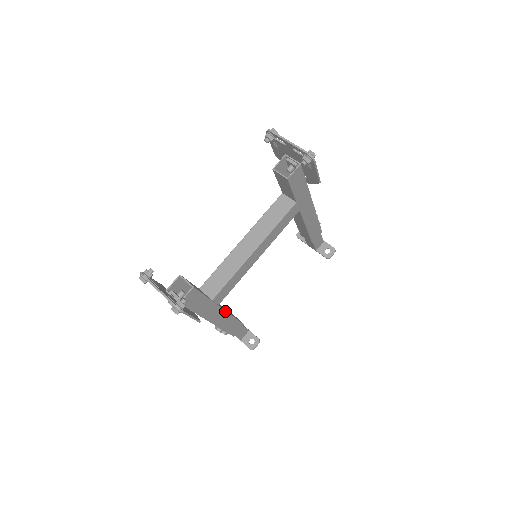
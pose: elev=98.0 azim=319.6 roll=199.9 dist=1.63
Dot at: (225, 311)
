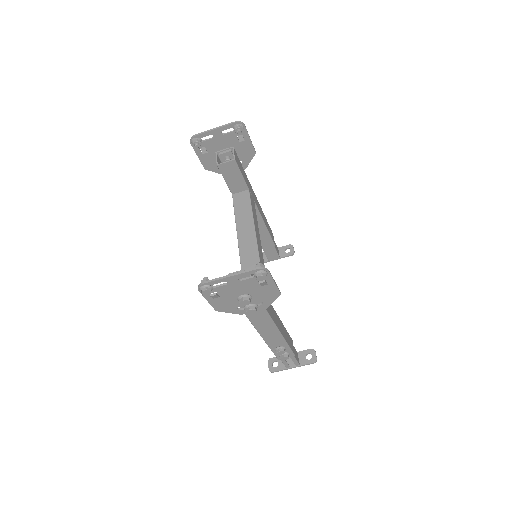
Dot at: (276, 314)
